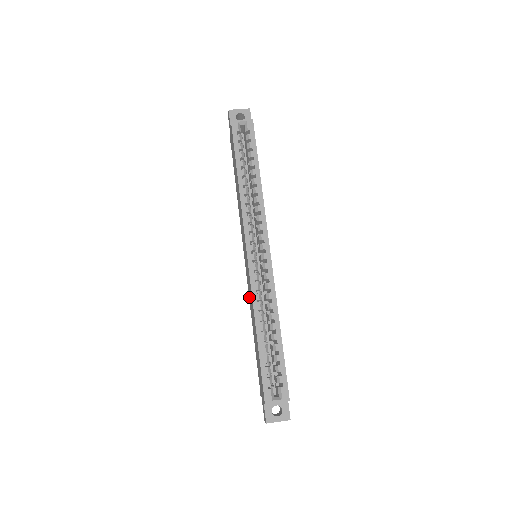
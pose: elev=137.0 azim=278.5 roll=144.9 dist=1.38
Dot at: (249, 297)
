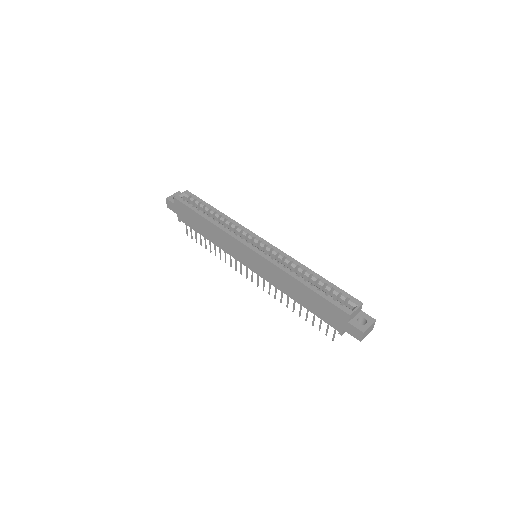
Dot at: (274, 283)
